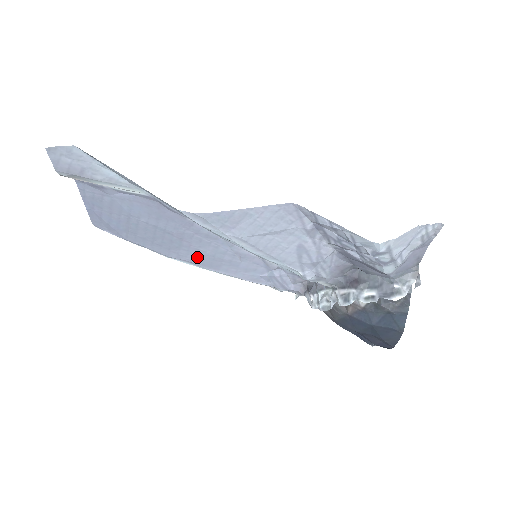
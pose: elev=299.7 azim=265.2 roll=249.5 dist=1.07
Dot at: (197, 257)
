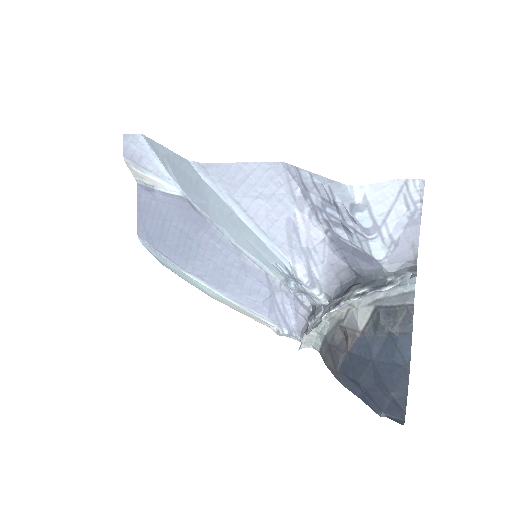
Dot at: (209, 271)
